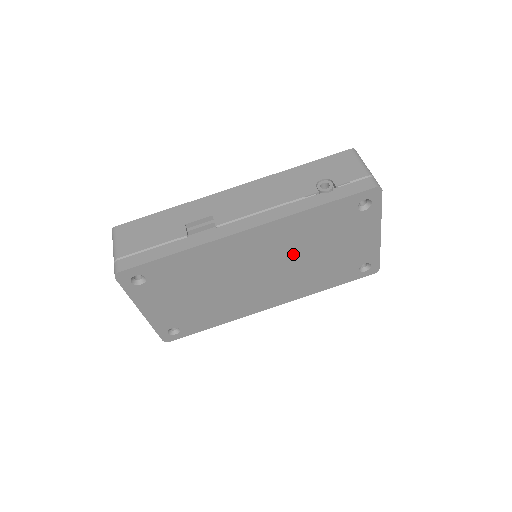
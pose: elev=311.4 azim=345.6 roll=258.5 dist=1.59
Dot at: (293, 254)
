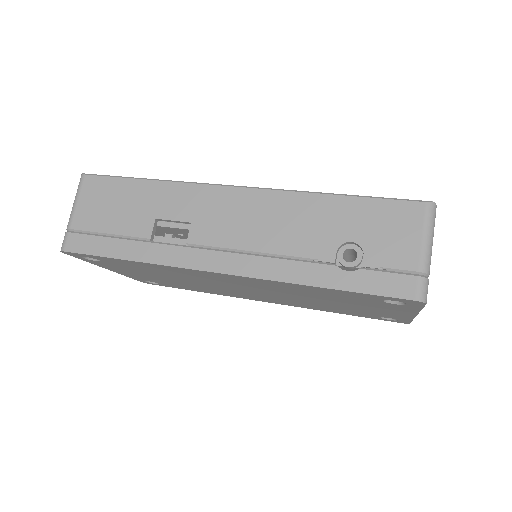
Dot at: (287, 294)
